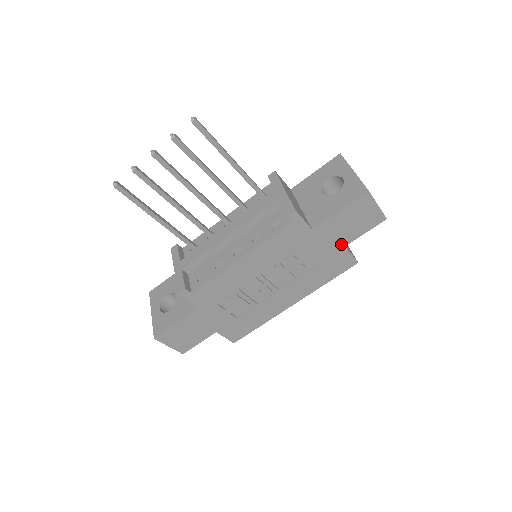
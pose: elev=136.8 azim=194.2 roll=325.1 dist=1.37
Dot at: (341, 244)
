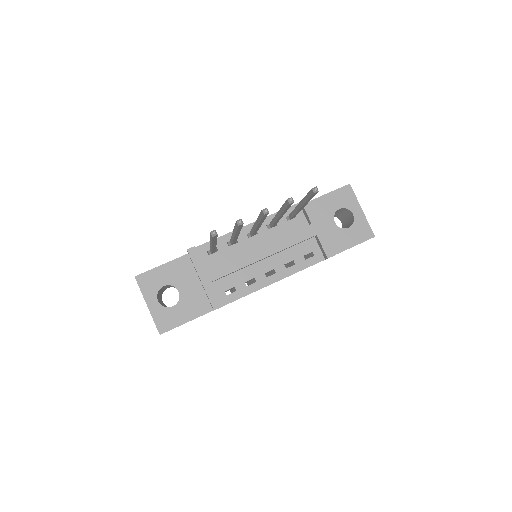
Dot at: occluded
